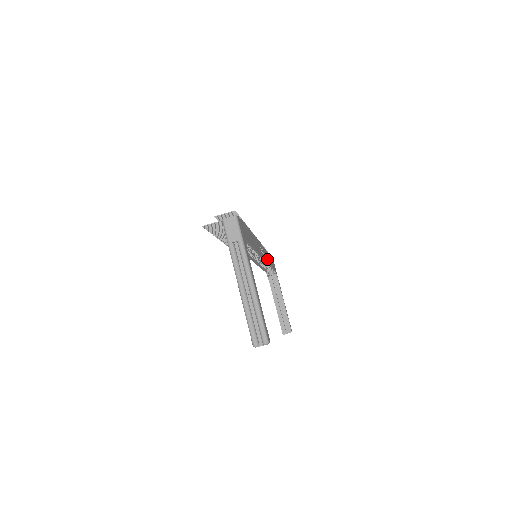
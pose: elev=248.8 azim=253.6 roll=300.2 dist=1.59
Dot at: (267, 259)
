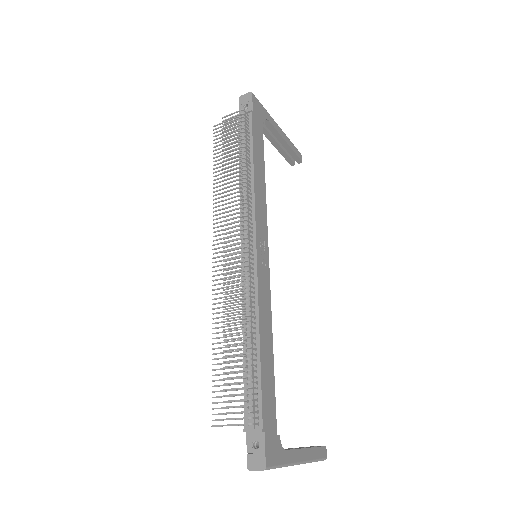
Dot at: (263, 203)
